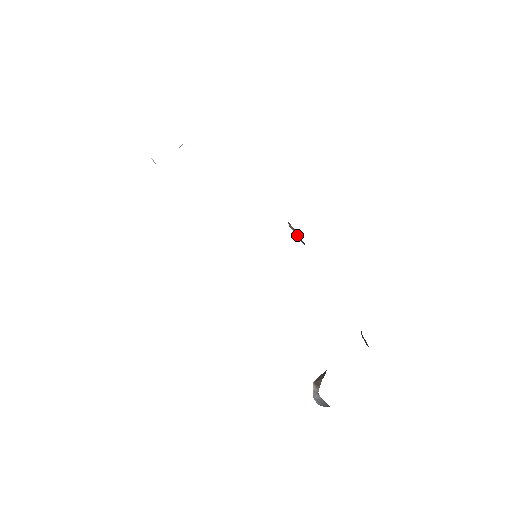
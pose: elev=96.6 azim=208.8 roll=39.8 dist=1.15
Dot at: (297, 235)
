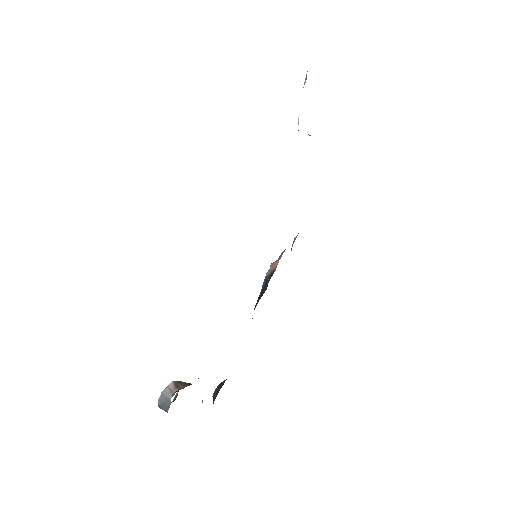
Dot at: (268, 275)
